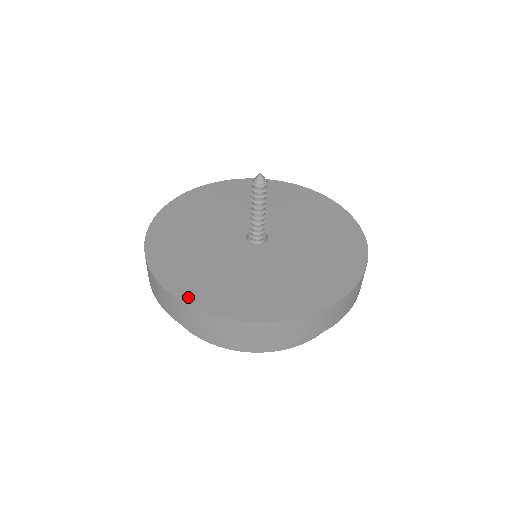
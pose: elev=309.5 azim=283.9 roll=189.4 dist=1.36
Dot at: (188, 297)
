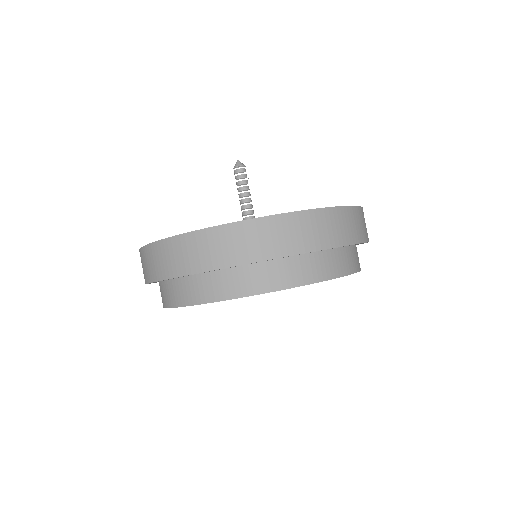
Dot at: occluded
